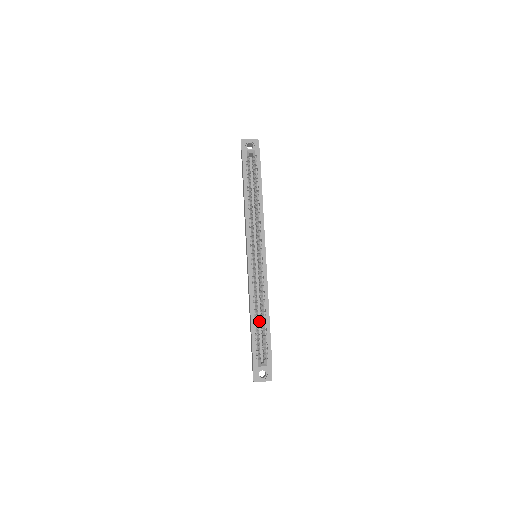
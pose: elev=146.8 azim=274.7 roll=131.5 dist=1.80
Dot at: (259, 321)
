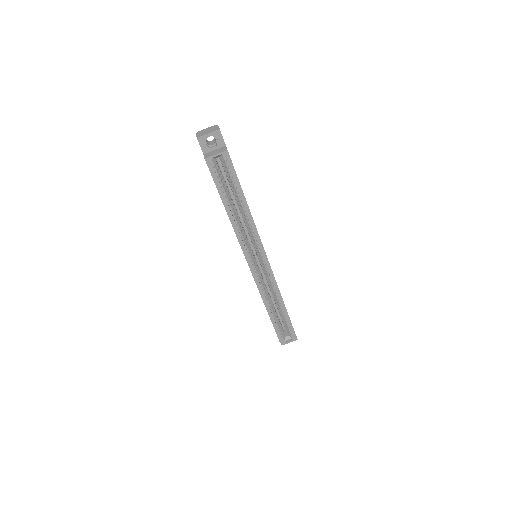
Dot at: (274, 303)
